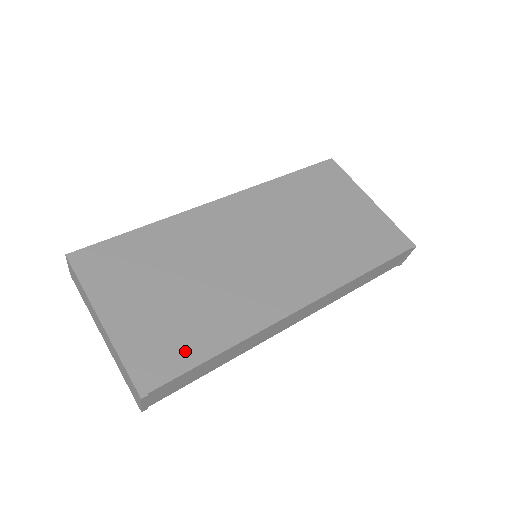
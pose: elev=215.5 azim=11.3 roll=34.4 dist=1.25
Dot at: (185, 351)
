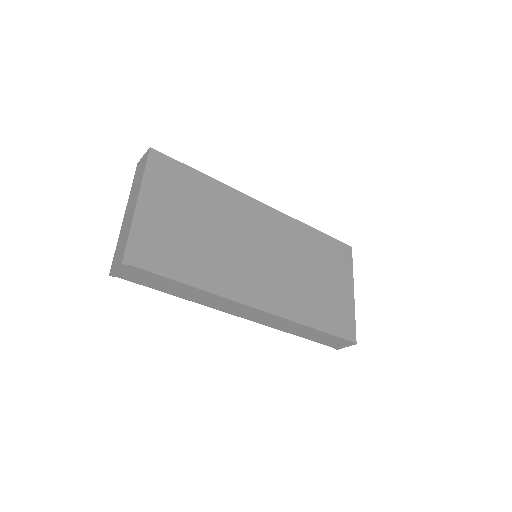
Dot at: (169, 264)
